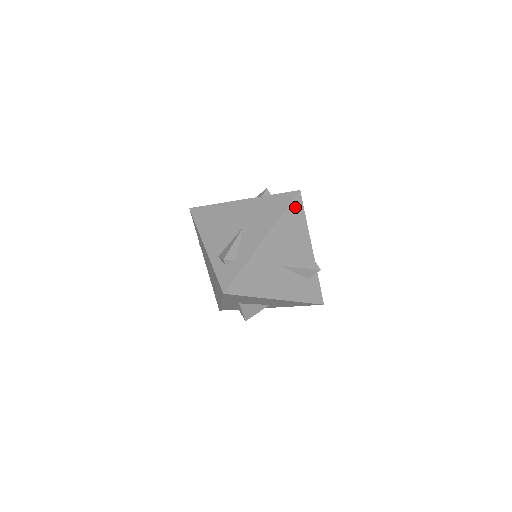
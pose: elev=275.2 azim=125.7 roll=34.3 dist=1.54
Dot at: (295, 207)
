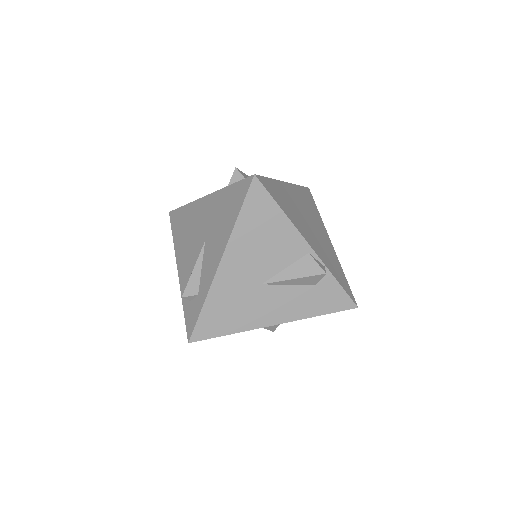
Dot at: (255, 201)
